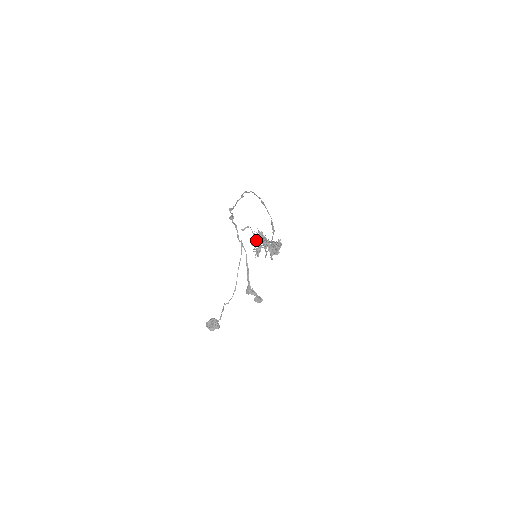
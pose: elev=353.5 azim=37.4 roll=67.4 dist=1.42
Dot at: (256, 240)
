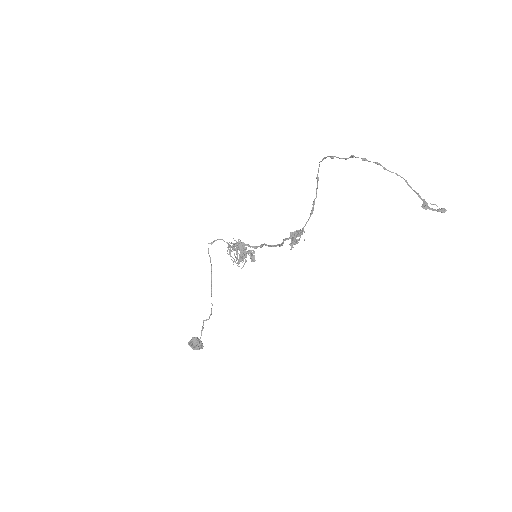
Dot at: (235, 249)
